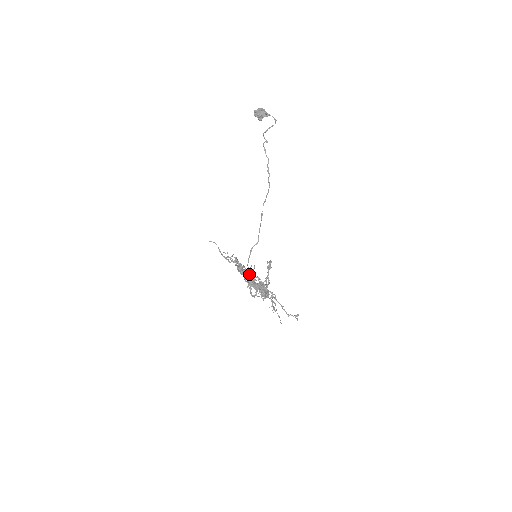
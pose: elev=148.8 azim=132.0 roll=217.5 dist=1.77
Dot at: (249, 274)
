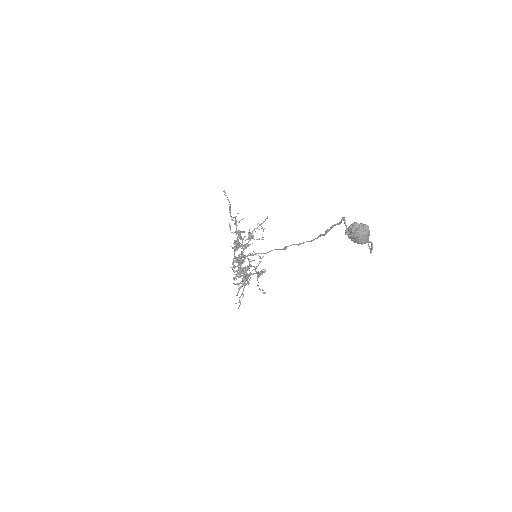
Dot at: (245, 248)
